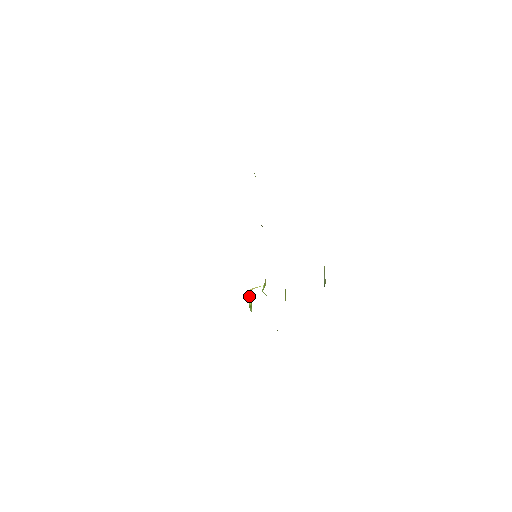
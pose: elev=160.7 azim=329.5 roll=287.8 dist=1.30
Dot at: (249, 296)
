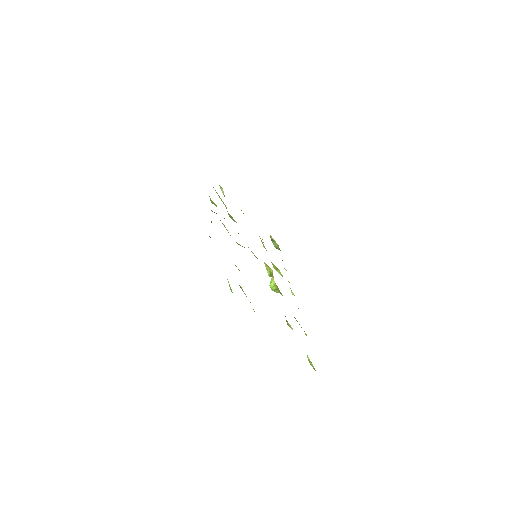
Dot at: (270, 284)
